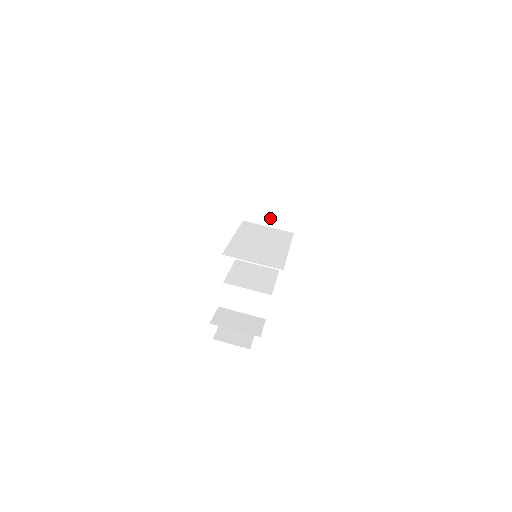
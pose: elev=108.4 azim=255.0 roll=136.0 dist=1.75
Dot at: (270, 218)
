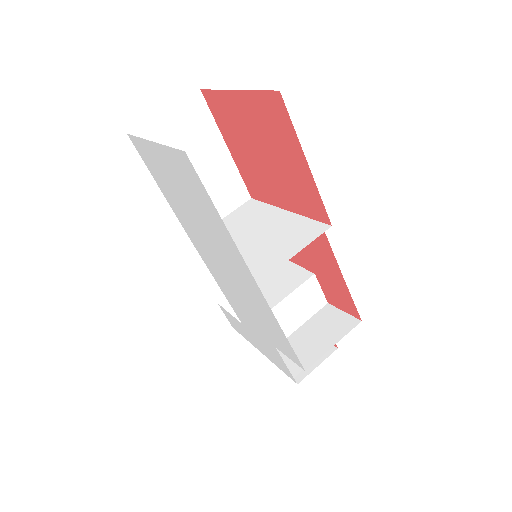
Dot at: (216, 208)
